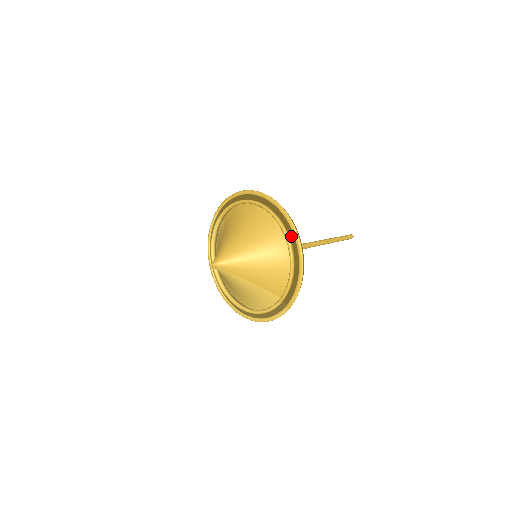
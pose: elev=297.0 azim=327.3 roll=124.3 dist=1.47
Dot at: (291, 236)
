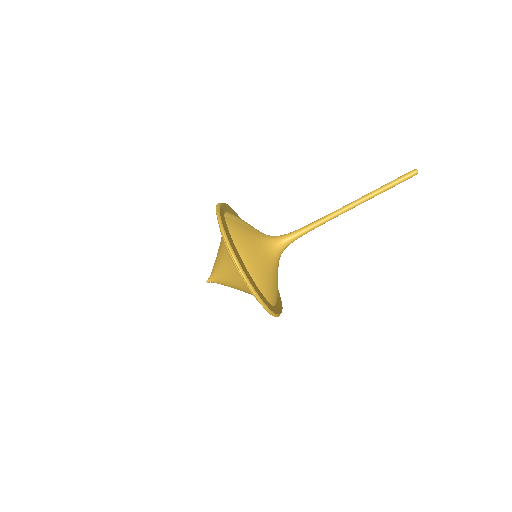
Dot at: occluded
